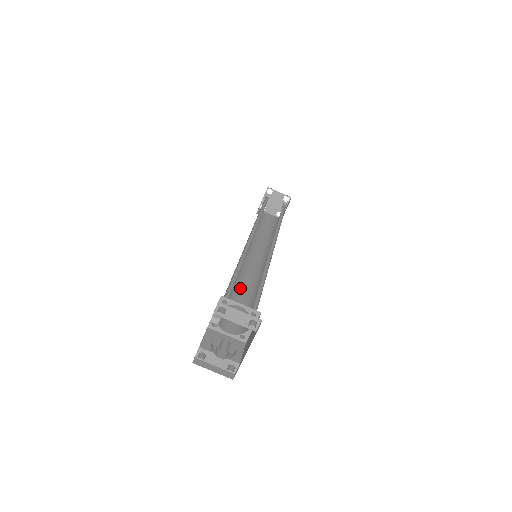
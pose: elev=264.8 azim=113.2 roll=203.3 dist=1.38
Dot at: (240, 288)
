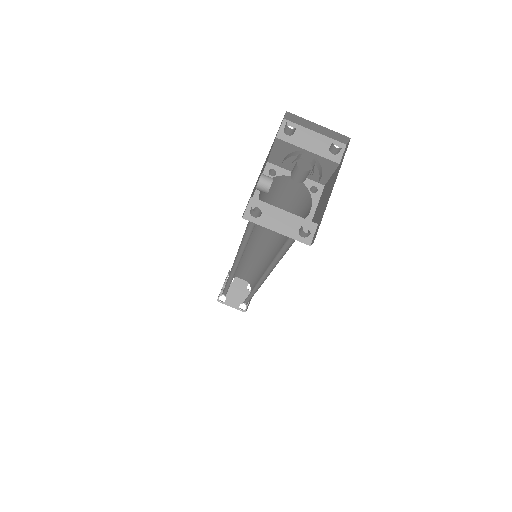
Dot at: occluded
